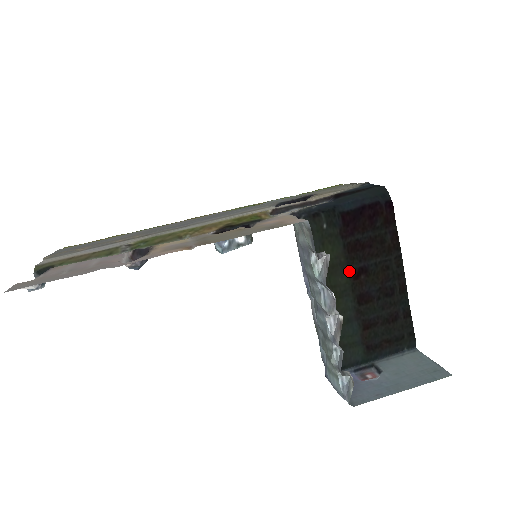
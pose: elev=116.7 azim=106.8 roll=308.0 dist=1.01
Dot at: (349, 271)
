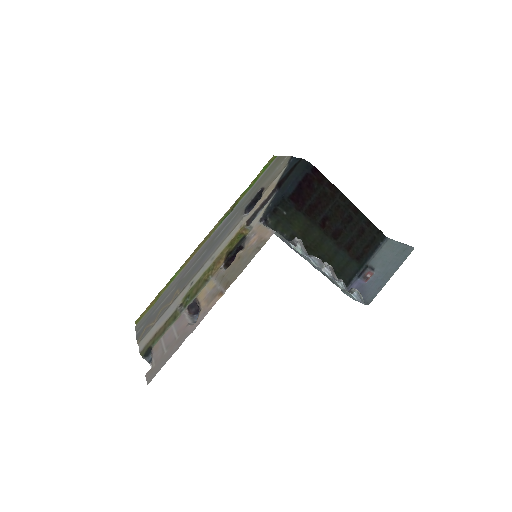
Dot at: (317, 226)
